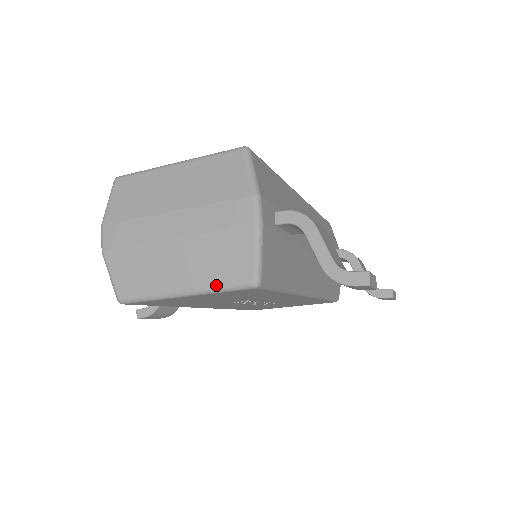
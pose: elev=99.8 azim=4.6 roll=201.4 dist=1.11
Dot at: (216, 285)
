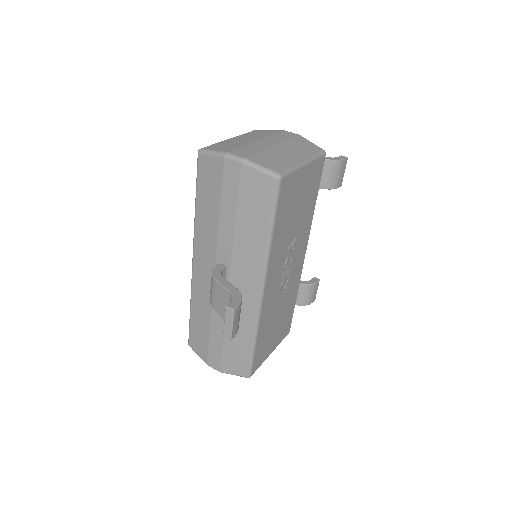
Dot at: (313, 154)
